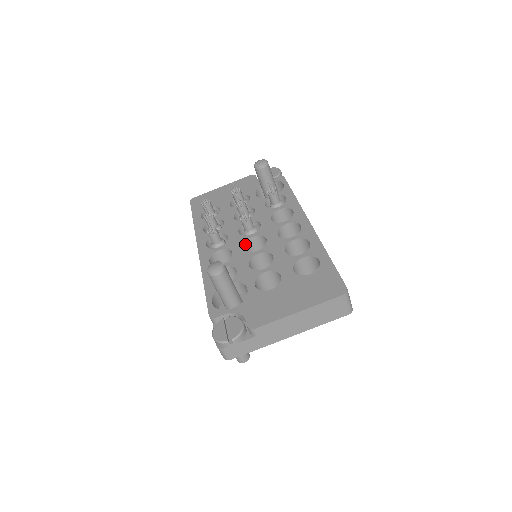
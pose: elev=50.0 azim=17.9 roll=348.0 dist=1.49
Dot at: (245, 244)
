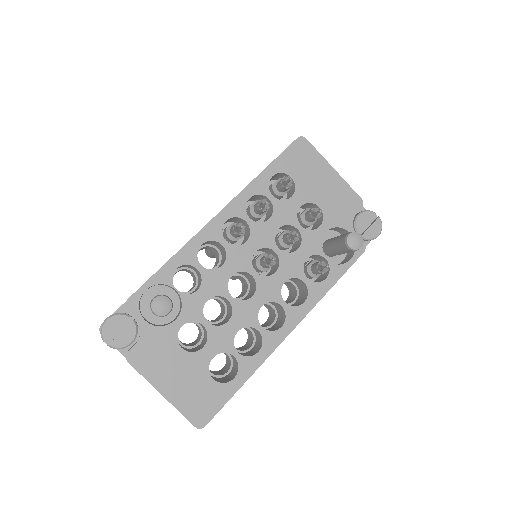
Dot at: (241, 271)
